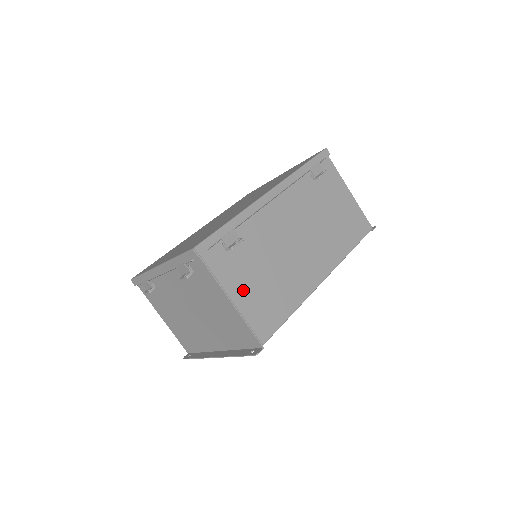
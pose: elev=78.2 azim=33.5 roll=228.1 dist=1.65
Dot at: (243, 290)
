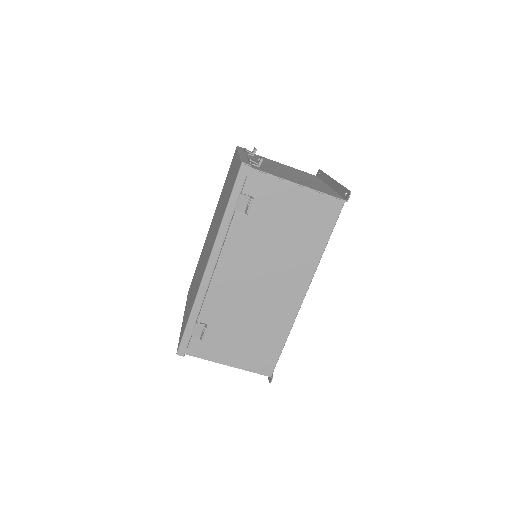
Dot at: (232, 353)
